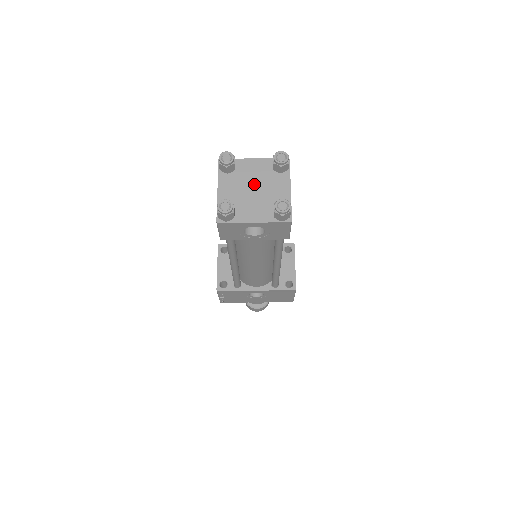
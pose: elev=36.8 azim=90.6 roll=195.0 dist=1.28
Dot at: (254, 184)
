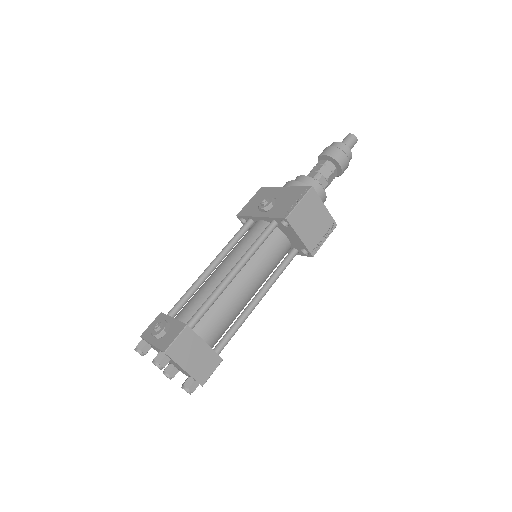
Dot at: occluded
